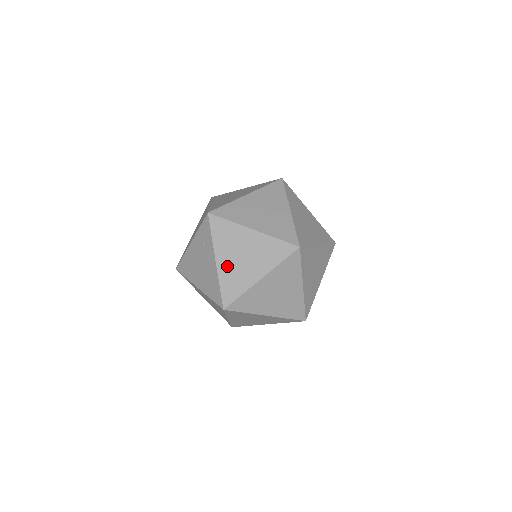
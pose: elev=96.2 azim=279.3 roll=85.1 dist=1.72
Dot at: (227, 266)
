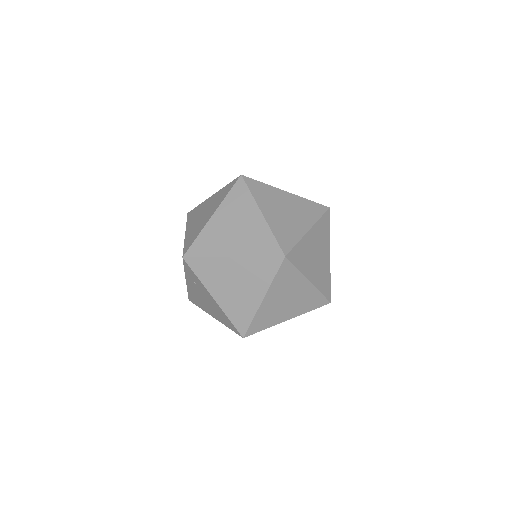
Dot at: (226, 299)
